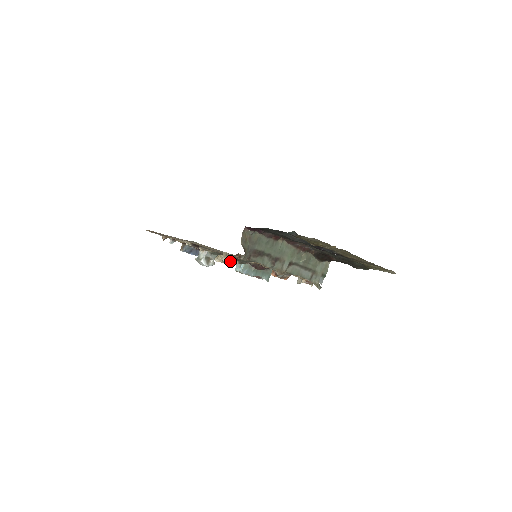
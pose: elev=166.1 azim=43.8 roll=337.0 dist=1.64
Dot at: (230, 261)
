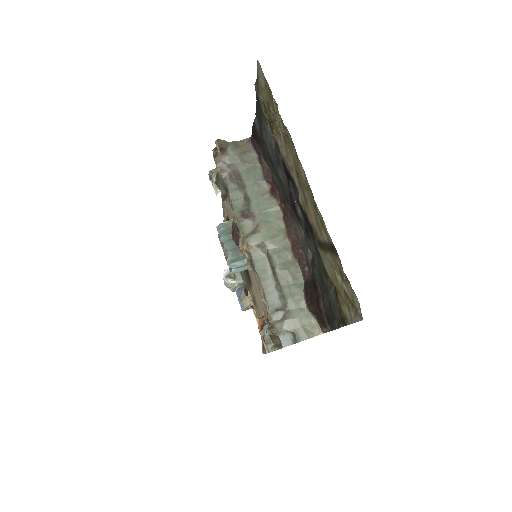
Dot at: (216, 189)
